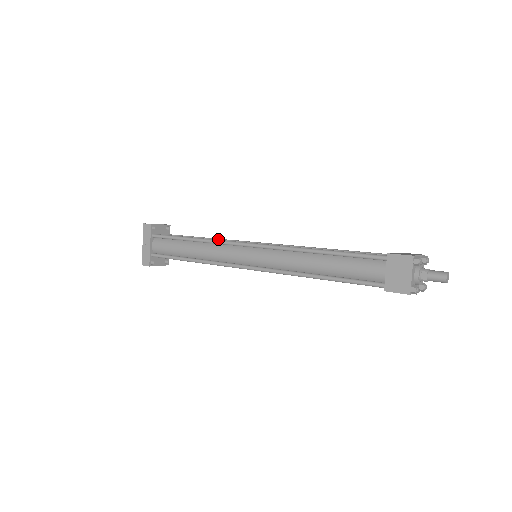
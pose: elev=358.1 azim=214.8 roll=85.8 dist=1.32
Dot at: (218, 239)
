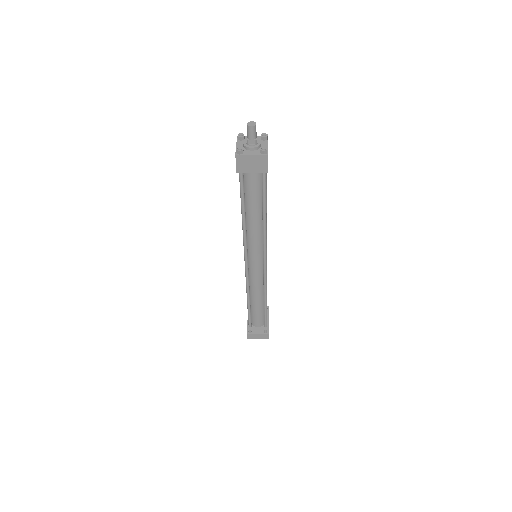
Dot at: occluded
